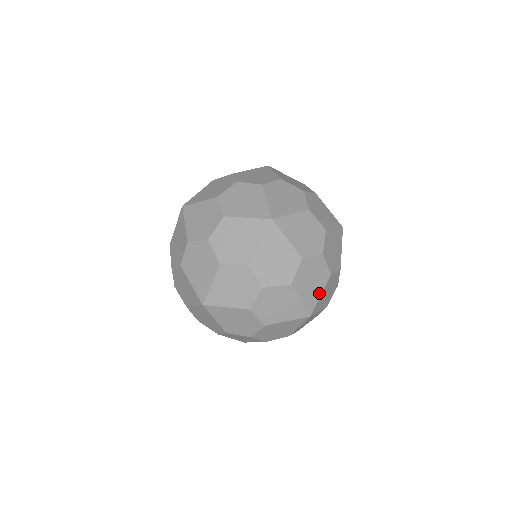
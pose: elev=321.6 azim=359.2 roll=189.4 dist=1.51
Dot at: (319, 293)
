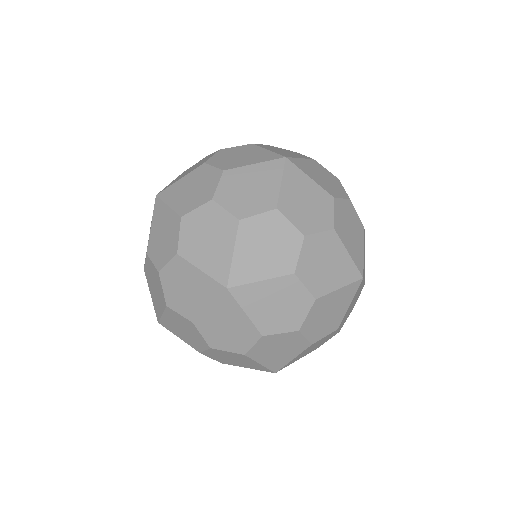
Dot at: (361, 248)
